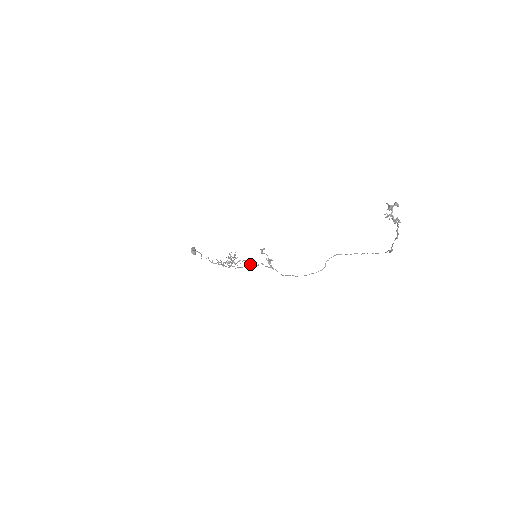
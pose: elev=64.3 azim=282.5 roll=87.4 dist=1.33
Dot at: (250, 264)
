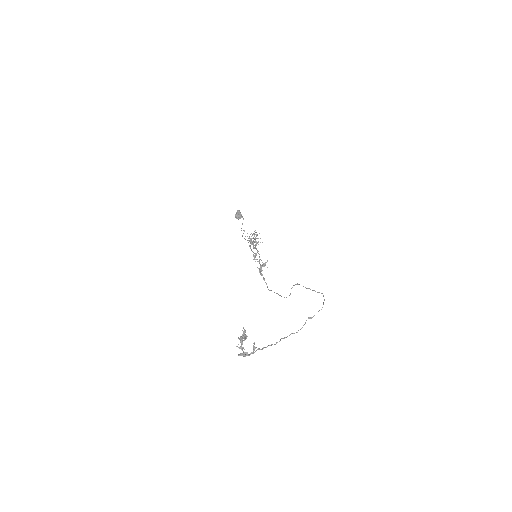
Dot at: occluded
